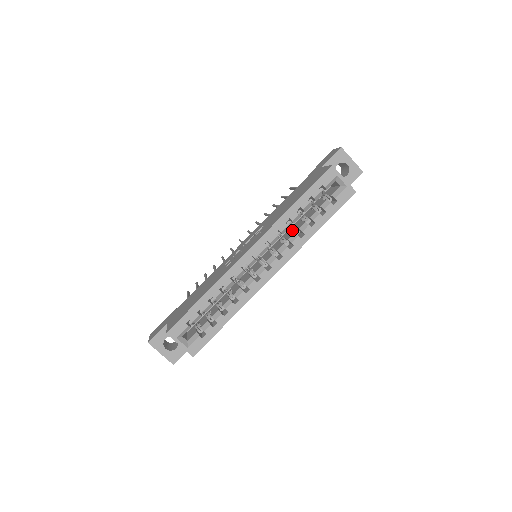
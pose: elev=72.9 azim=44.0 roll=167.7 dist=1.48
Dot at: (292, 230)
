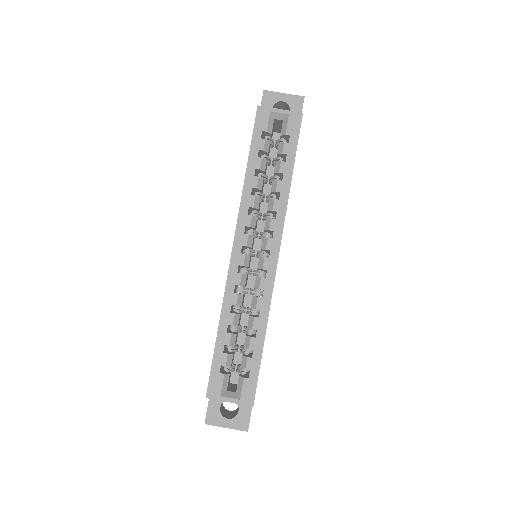
Dot at: (267, 200)
